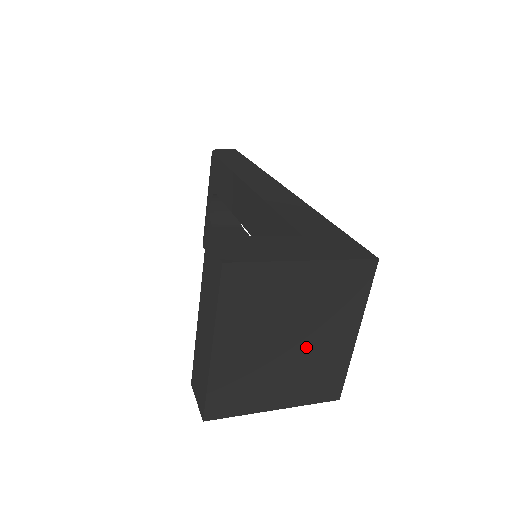
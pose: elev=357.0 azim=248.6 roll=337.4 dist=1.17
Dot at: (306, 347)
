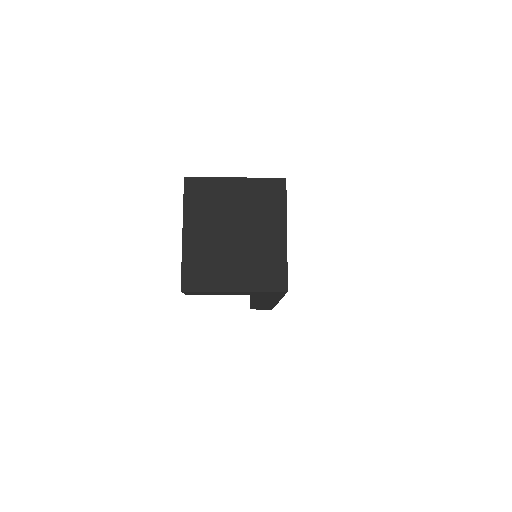
Dot at: (248, 239)
